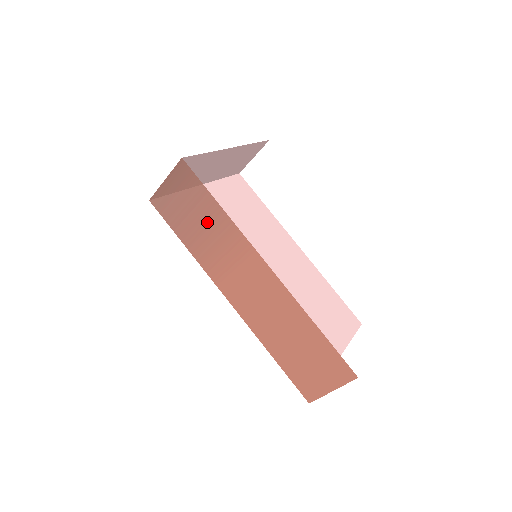
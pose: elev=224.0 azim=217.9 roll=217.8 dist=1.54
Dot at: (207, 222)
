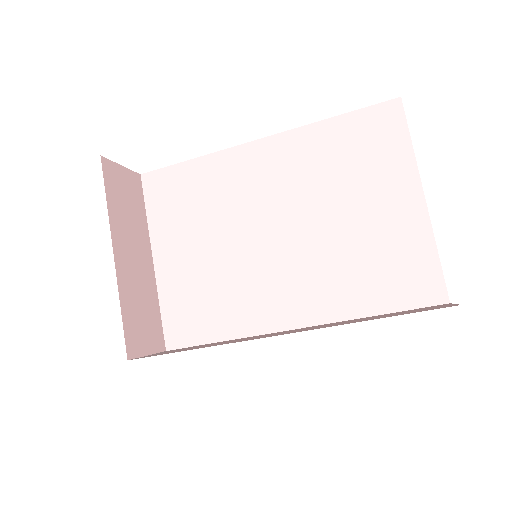
Dot at: (205, 346)
